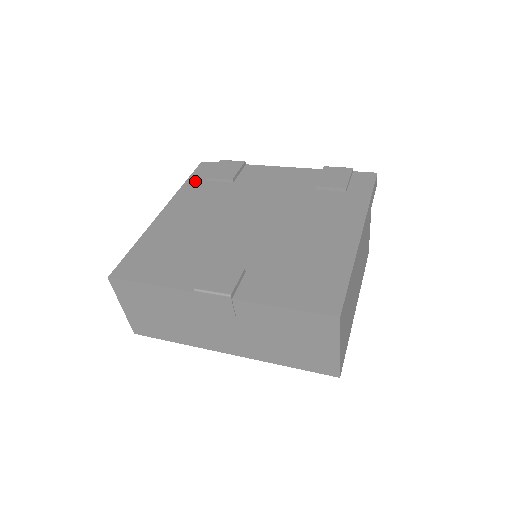
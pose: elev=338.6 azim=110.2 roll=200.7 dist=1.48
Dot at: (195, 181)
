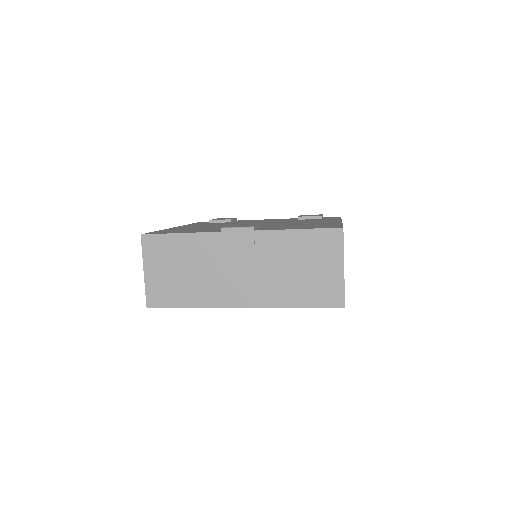
Dot at: (198, 223)
